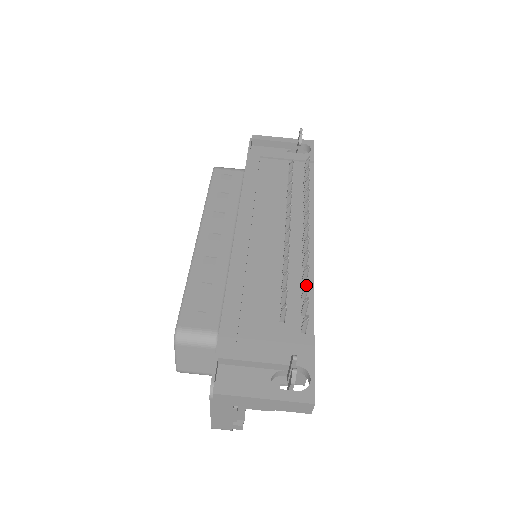
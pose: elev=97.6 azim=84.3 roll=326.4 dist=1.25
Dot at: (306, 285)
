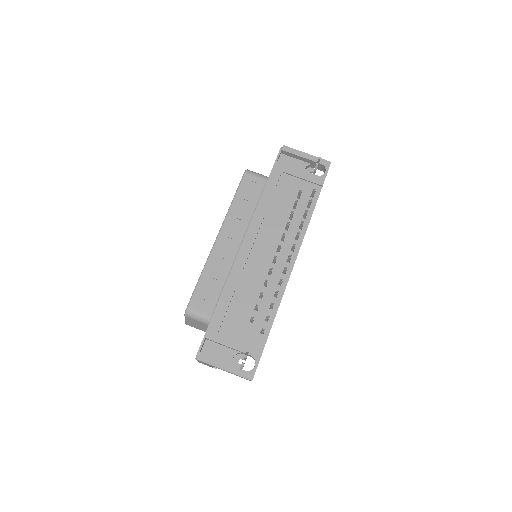
Dot at: (271, 306)
